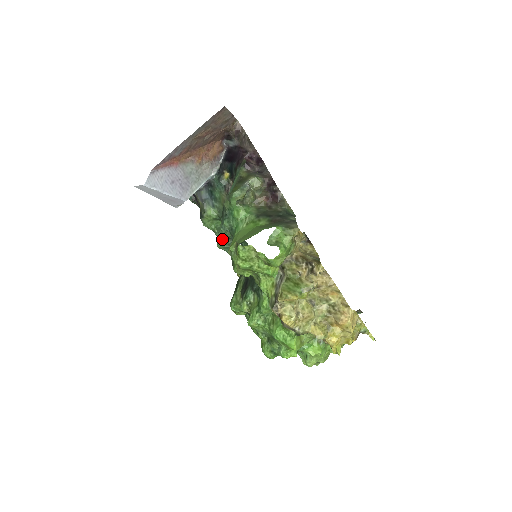
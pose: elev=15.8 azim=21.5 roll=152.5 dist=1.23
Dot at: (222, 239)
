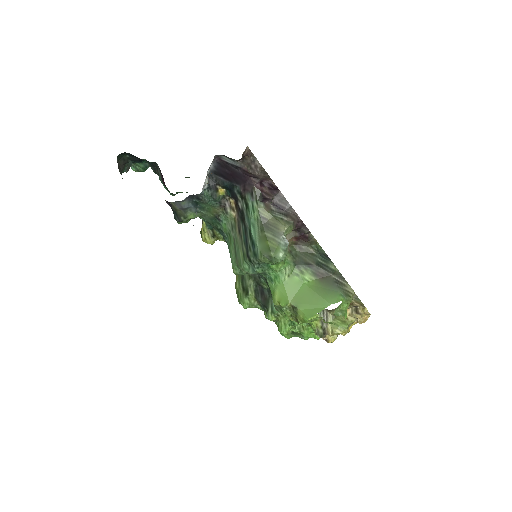
Dot at: (244, 273)
